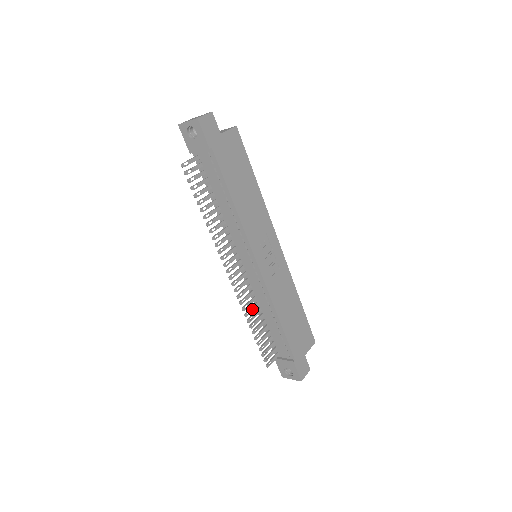
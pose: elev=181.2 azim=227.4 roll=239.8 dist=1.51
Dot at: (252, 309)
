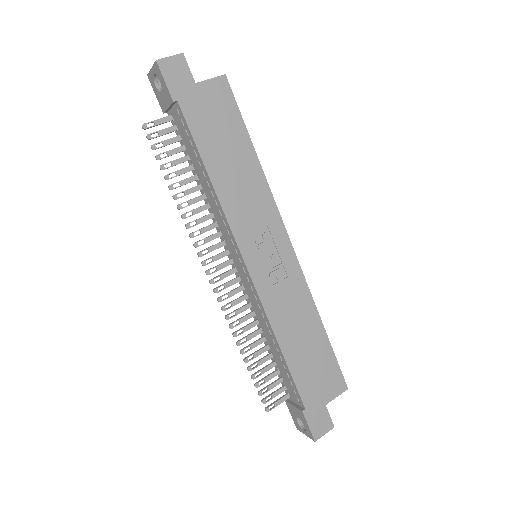
Dot at: (246, 328)
